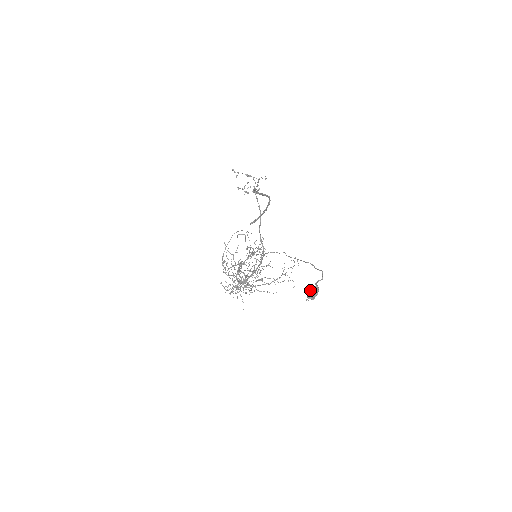
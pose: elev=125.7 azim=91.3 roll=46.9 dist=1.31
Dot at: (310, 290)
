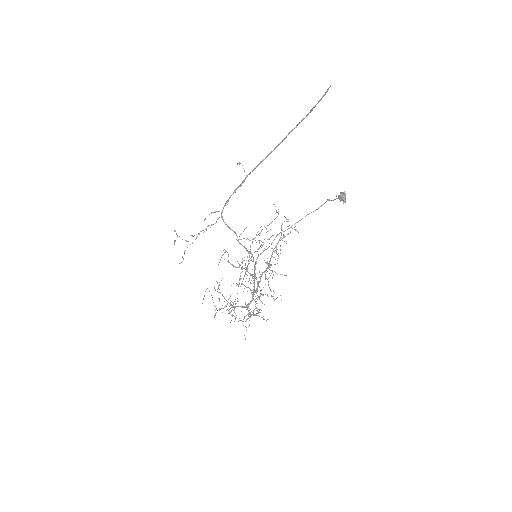
Dot at: (341, 193)
